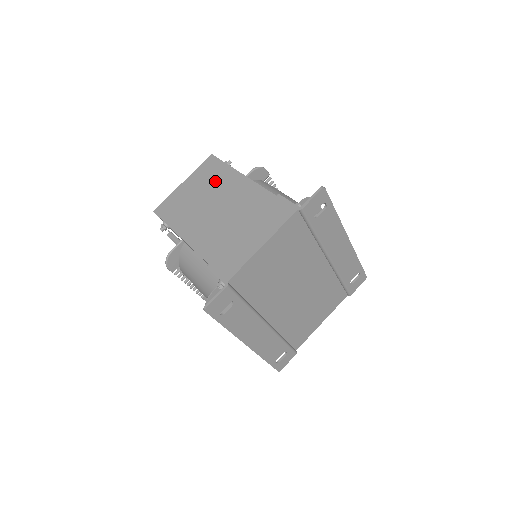
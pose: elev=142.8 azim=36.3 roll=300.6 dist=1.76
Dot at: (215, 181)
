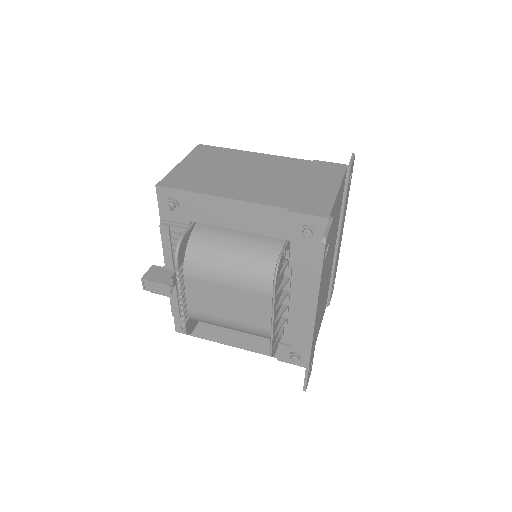
Dot at: (227, 158)
